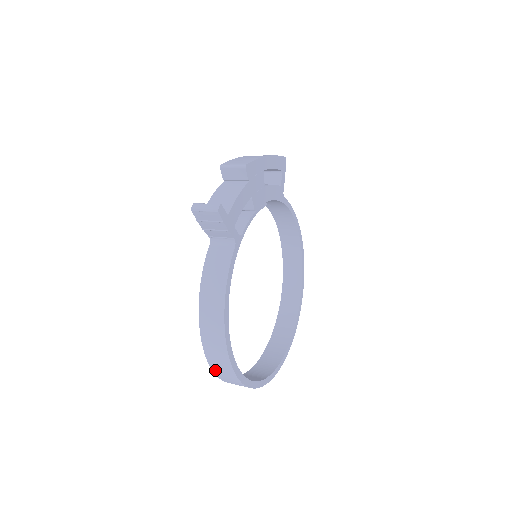
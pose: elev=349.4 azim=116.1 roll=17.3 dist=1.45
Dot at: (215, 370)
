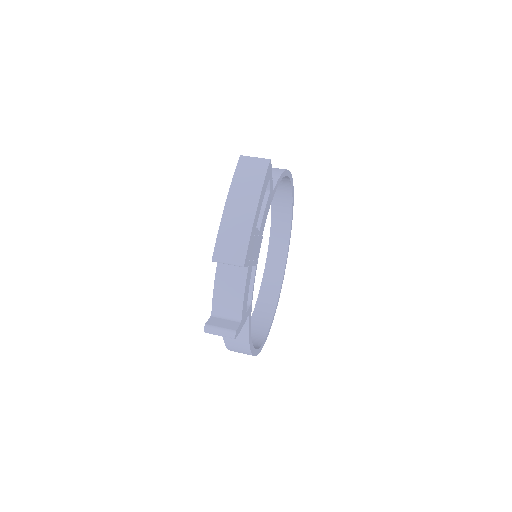
Dot at: occluded
